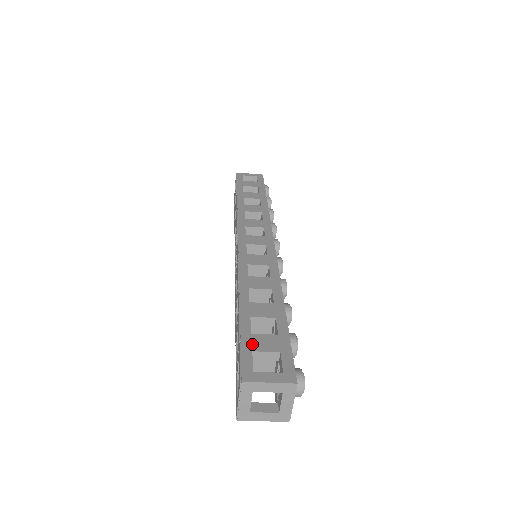
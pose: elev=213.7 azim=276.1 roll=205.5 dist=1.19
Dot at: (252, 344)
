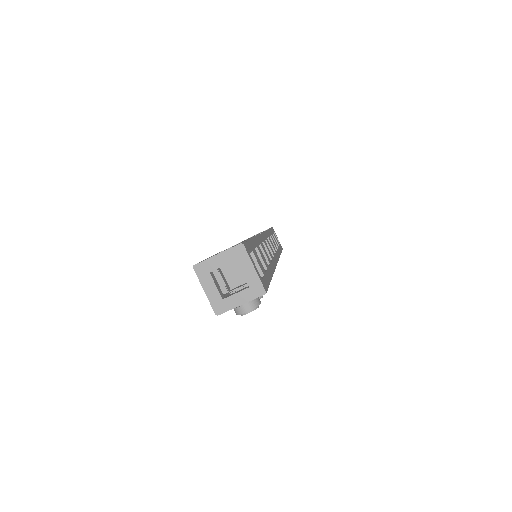
Dot at: (254, 250)
